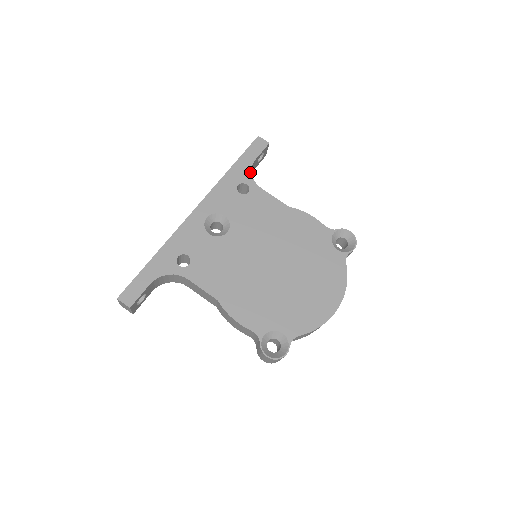
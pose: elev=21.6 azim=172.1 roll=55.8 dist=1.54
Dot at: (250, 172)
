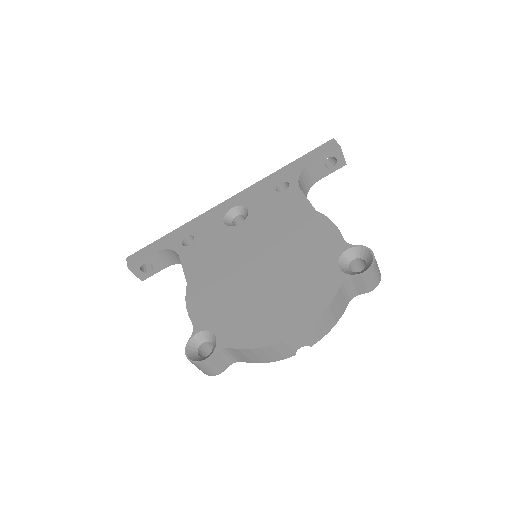
Dot at: (300, 172)
